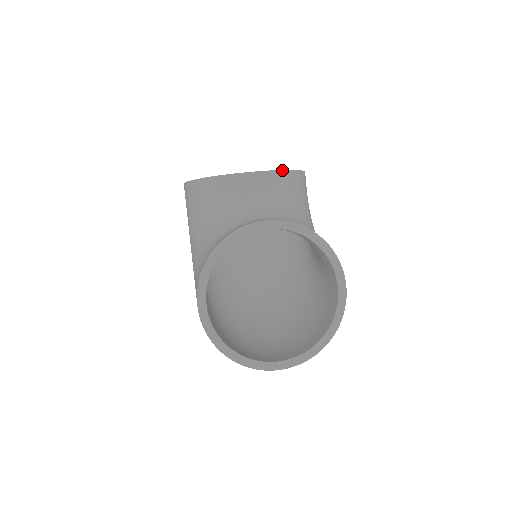
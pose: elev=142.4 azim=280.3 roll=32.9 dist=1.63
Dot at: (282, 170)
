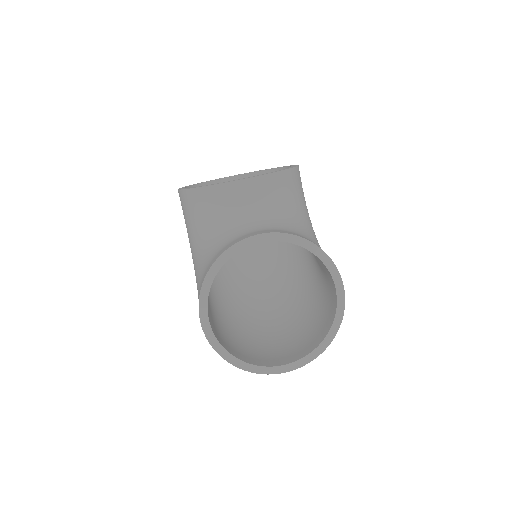
Dot at: (273, 172)
